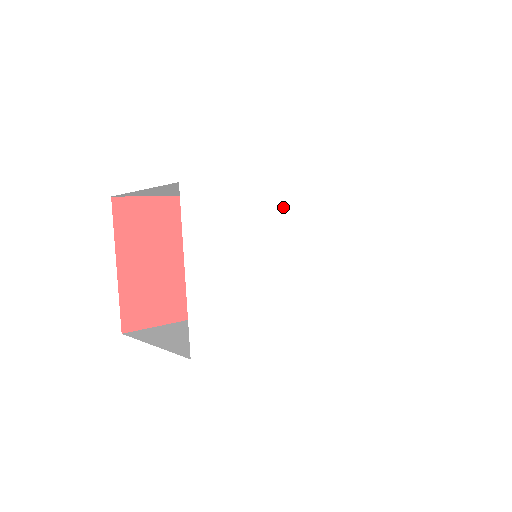
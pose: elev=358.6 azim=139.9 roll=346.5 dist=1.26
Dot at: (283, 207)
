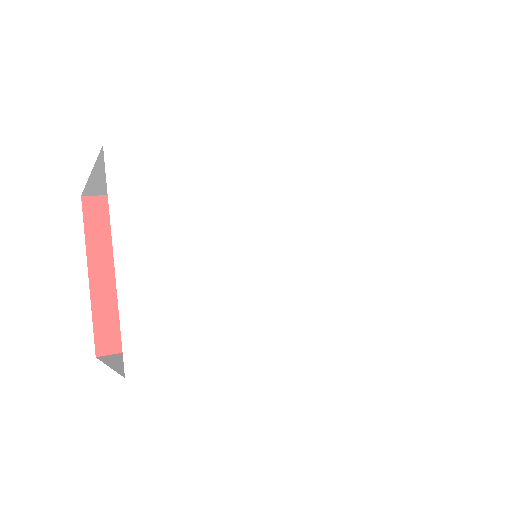
Dot at: (266, 180)
